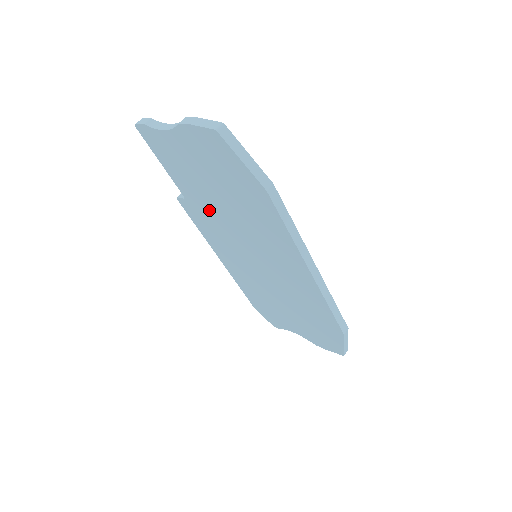
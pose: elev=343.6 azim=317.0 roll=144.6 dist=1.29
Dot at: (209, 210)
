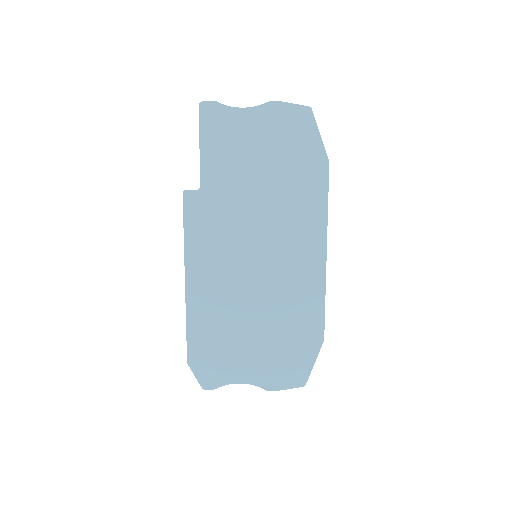
Dot at: (230, 199)
